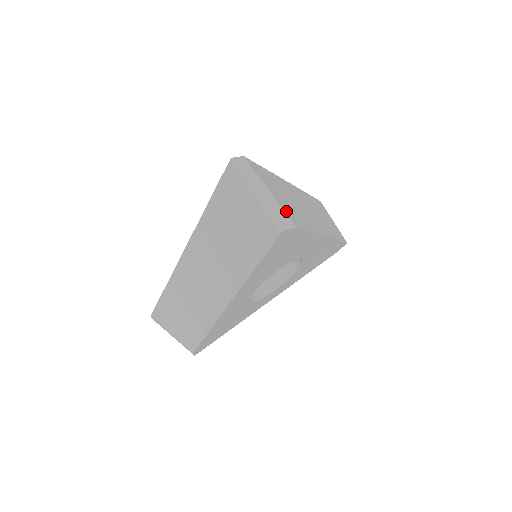
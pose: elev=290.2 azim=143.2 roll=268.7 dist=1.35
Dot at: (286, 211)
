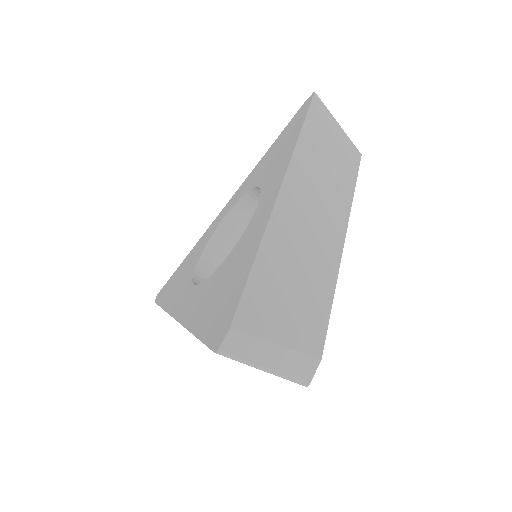
Dot at: (304, 343)
